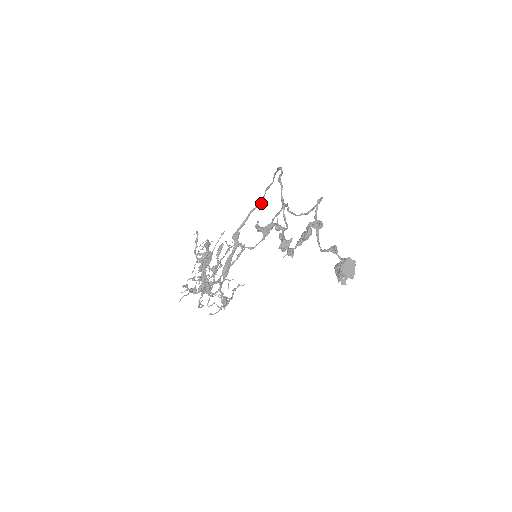
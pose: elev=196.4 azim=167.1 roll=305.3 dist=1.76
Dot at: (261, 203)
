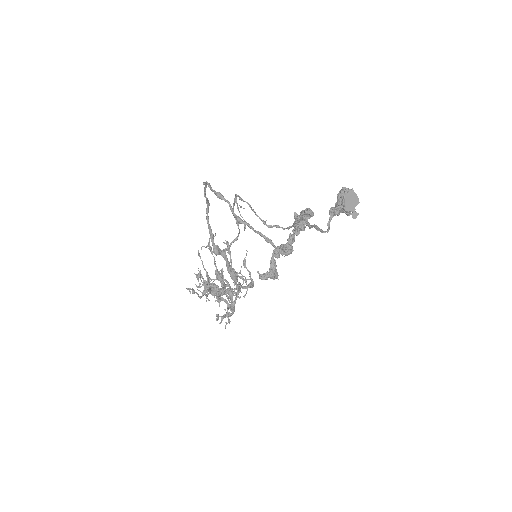
Dot at: (208, 205)
